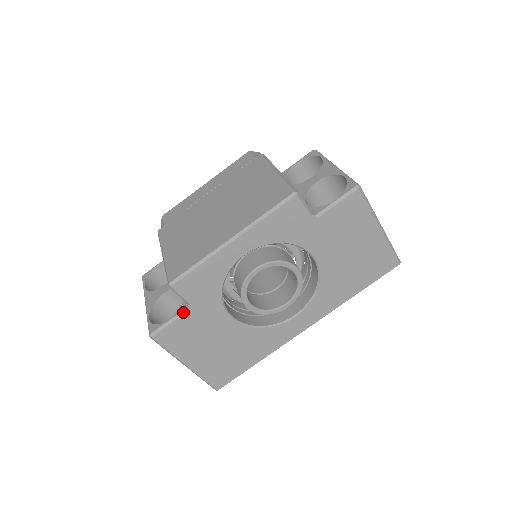
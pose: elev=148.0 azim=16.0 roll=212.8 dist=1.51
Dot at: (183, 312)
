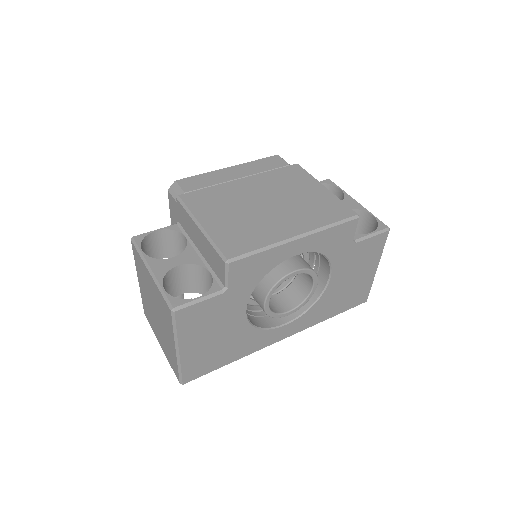
Dot at: (217, 293)
